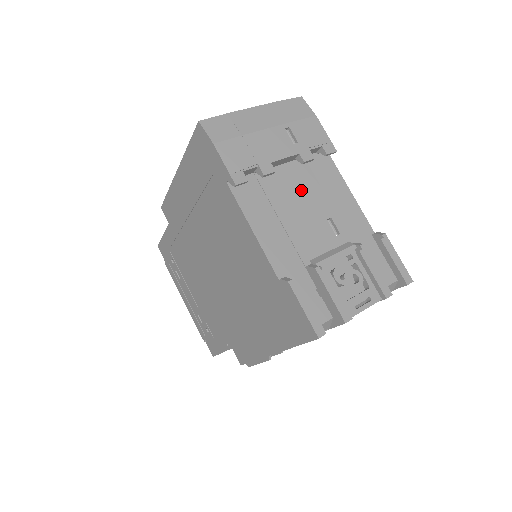
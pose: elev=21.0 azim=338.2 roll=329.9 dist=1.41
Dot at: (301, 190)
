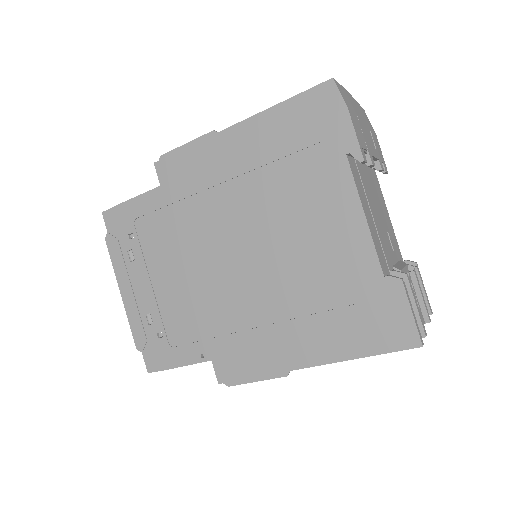
Dot at: (374, 195)
